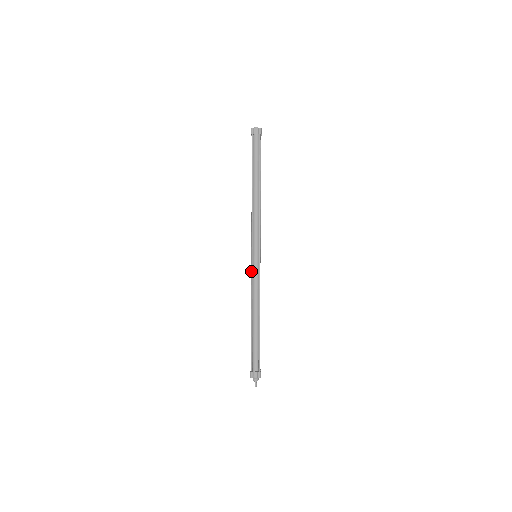
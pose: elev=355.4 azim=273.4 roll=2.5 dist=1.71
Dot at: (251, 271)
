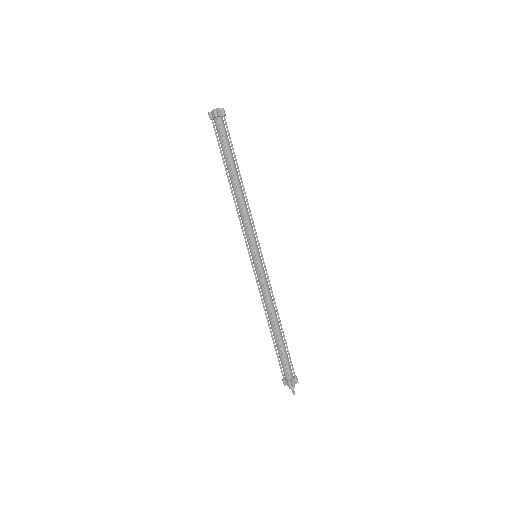
Dot at: (259, 274)
